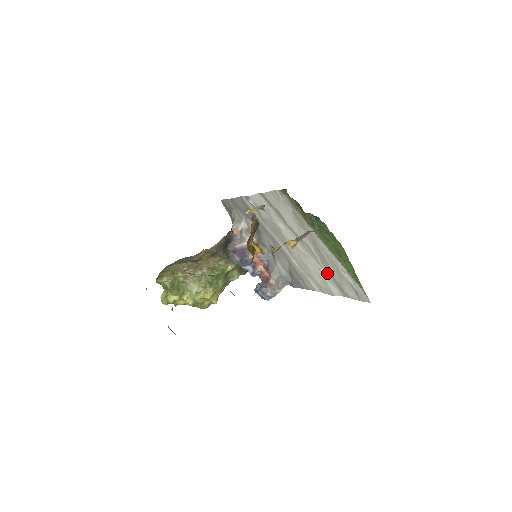
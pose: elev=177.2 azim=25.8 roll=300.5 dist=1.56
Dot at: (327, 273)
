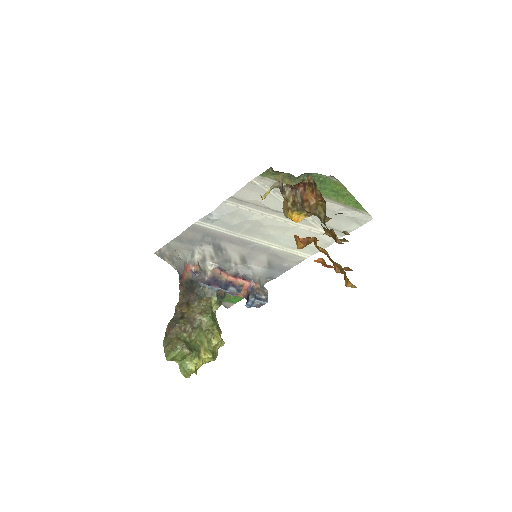
Dot at: (320, 227)
